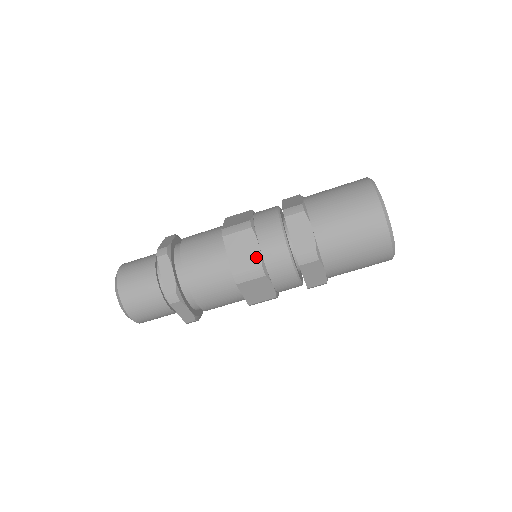
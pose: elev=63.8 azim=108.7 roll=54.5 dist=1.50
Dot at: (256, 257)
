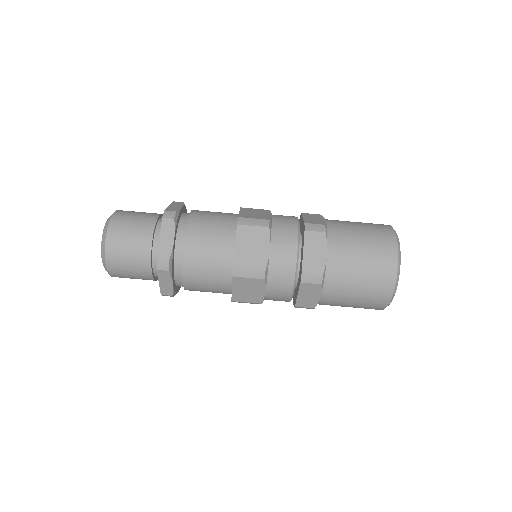
Dot at: (263, 258)
